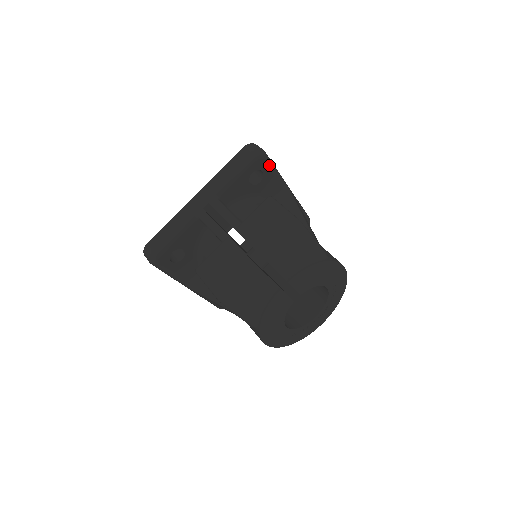
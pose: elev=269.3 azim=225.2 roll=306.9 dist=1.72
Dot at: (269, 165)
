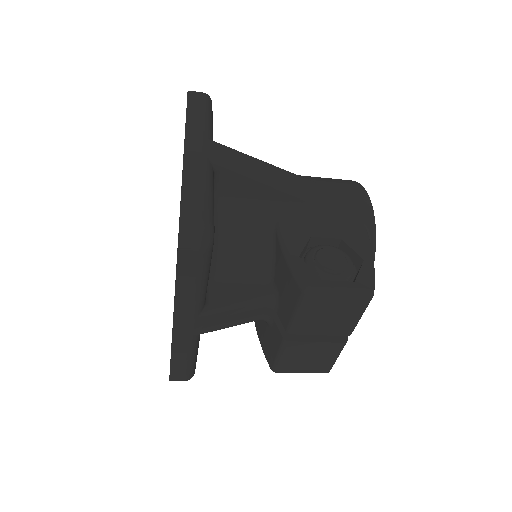
Dot at: (213, 212)
